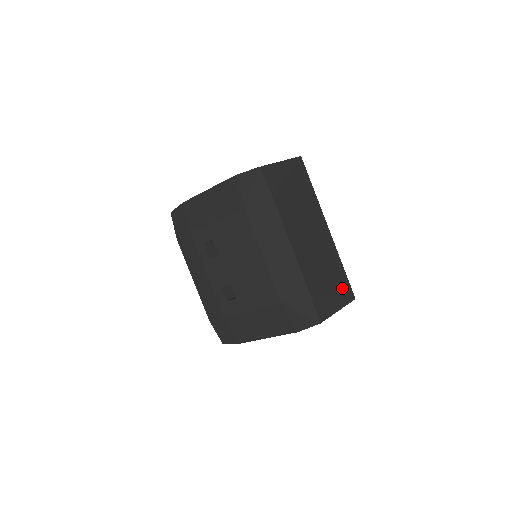
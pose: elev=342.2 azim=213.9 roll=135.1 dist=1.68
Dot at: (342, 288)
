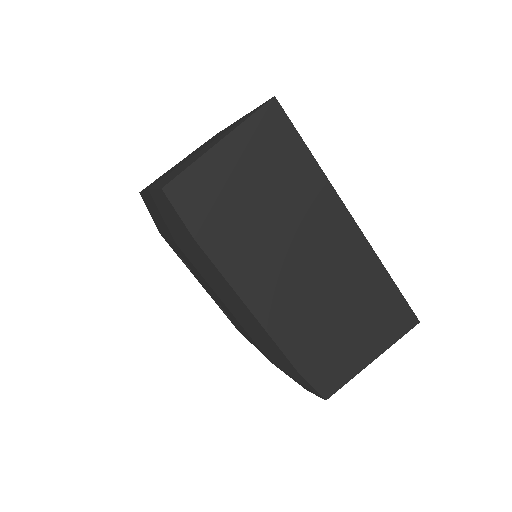
Dot at: (384, 320)
